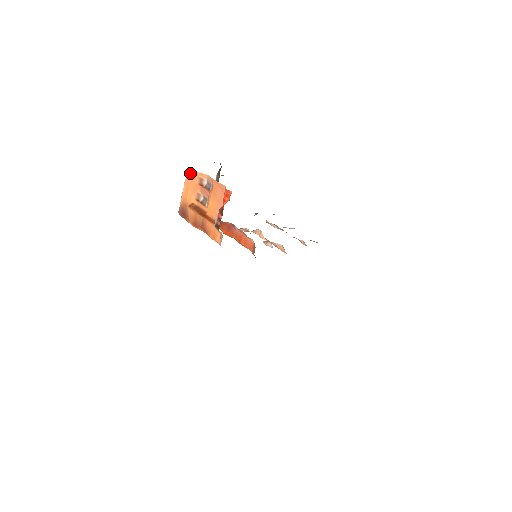
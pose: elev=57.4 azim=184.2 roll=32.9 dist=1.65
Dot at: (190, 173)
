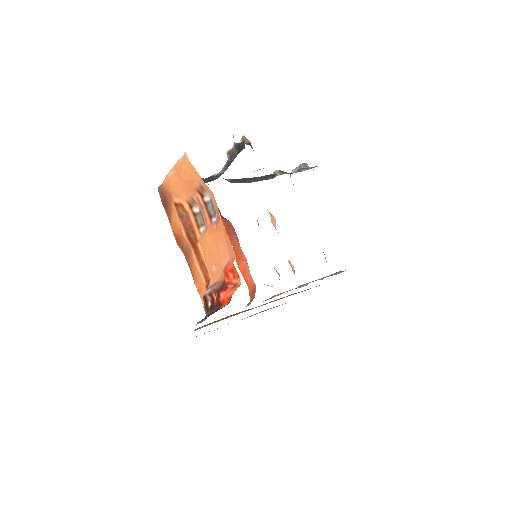
Dot at: (187, 164)
